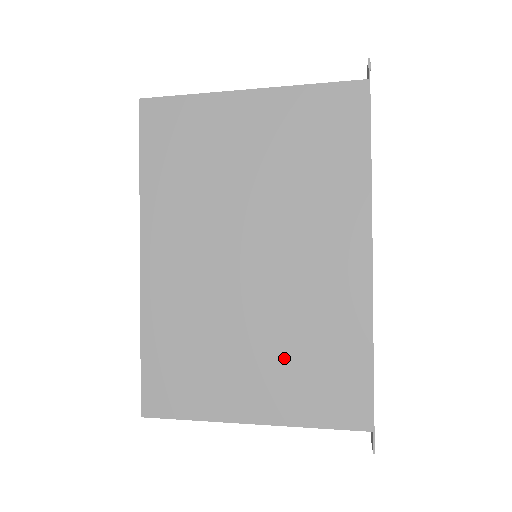
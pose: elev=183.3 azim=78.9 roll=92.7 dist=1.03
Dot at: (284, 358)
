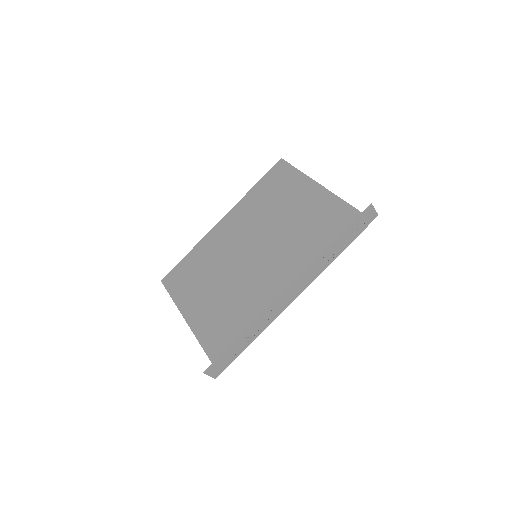
Dot at: (218, 302)
